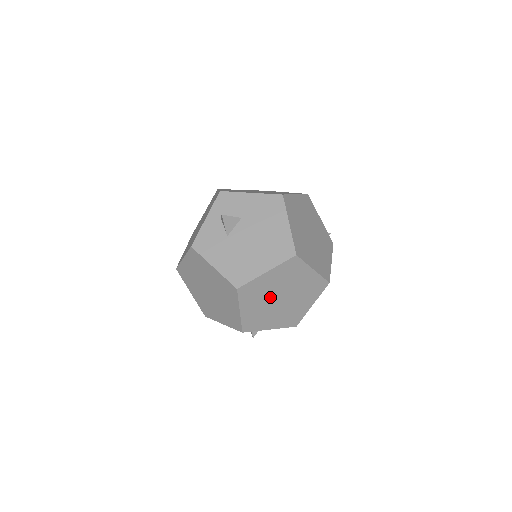
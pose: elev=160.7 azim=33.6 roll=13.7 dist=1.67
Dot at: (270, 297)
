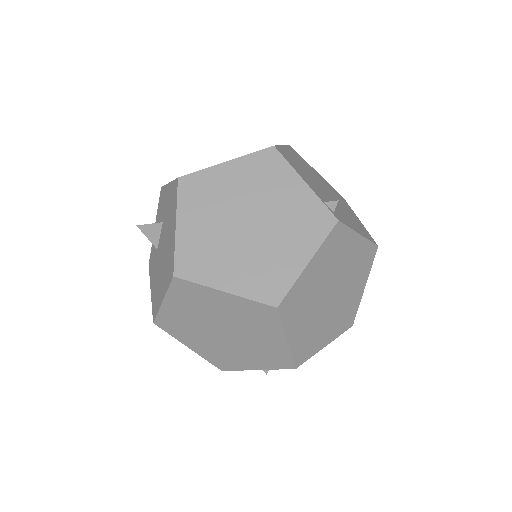
Dot at: (206, 331)
